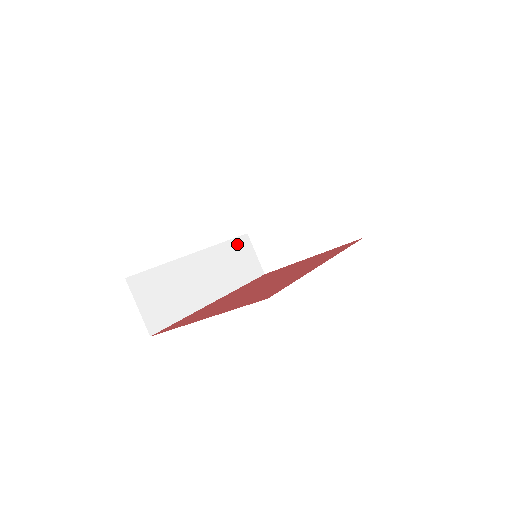
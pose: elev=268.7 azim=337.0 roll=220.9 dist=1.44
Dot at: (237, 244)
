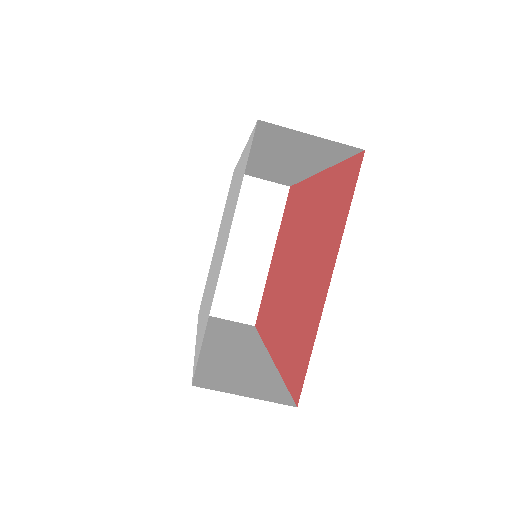
Dot at: occluded
